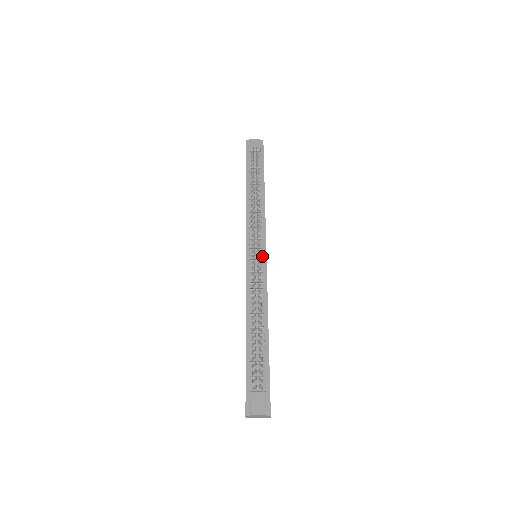
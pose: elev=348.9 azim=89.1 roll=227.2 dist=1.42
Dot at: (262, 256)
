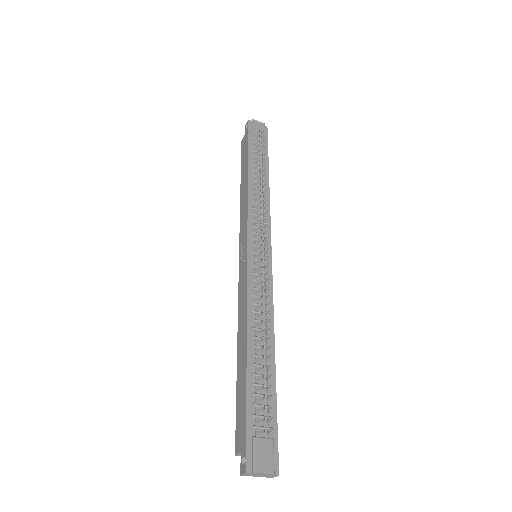
Dot at: occluded
